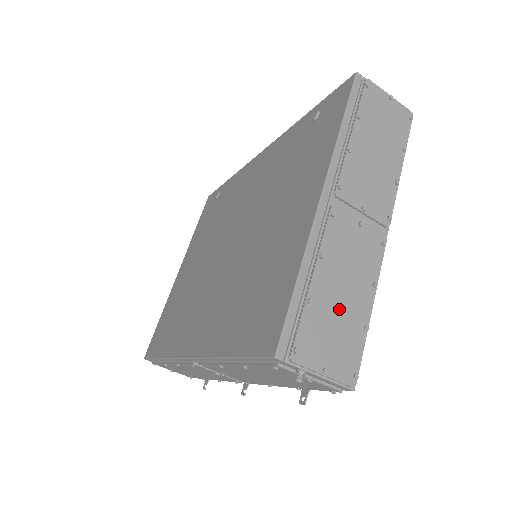
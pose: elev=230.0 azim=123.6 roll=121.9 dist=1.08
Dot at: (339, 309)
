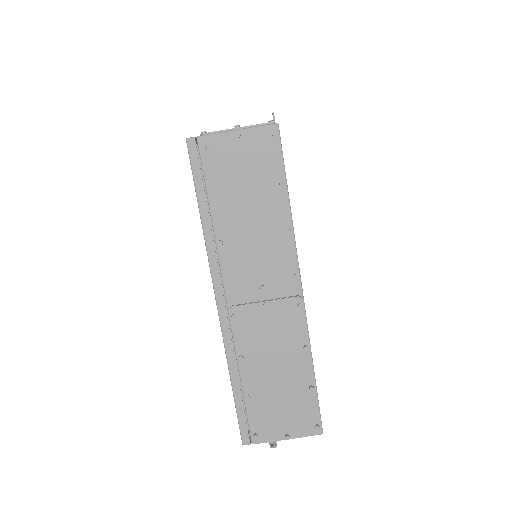
Dot at: (279, 387)
